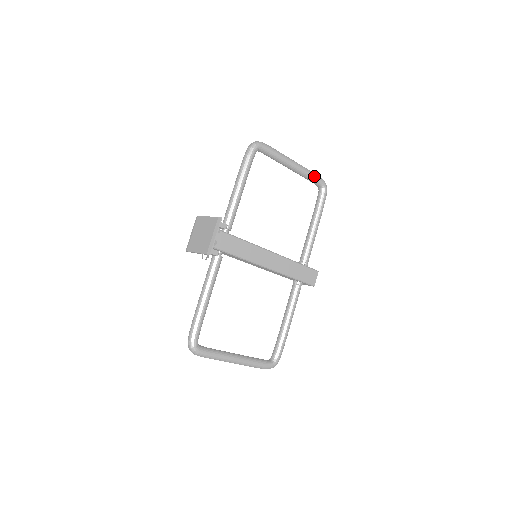
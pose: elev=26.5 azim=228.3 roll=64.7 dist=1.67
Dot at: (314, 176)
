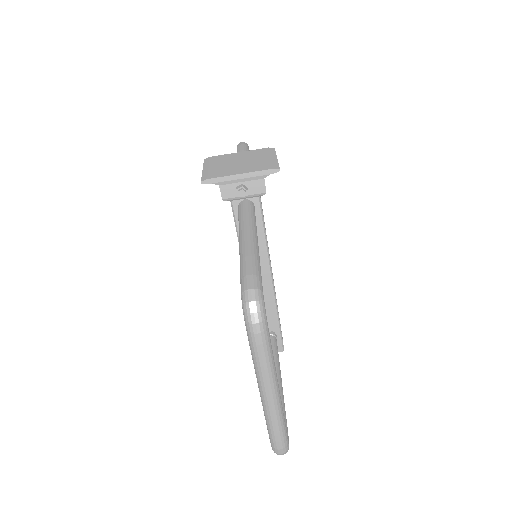
Dot at: occluded
